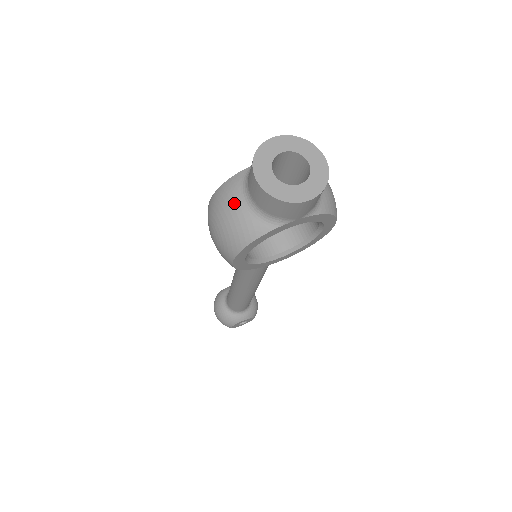
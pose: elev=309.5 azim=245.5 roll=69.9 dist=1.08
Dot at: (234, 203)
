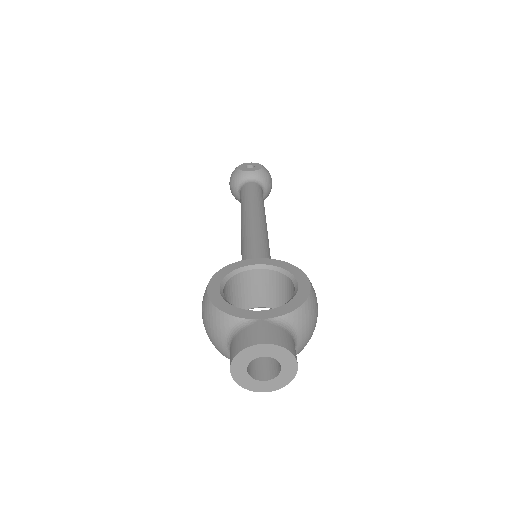
Dot at: (218, 336)
